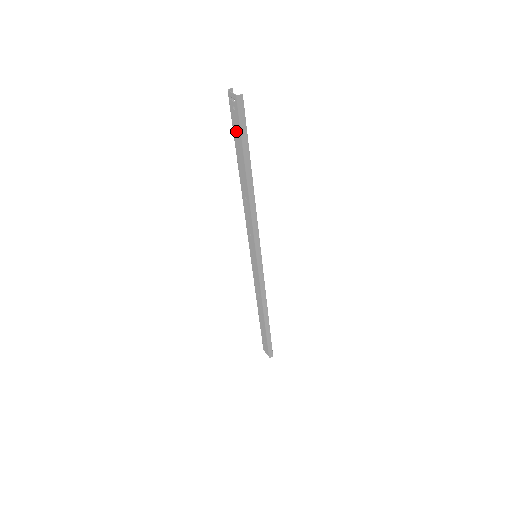
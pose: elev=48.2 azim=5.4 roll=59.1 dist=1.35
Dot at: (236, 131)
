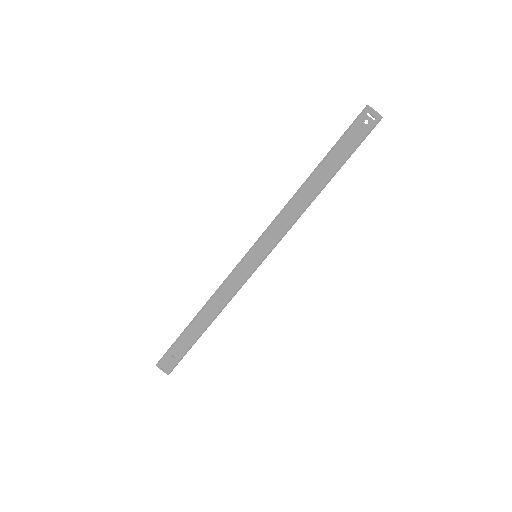
Dot at: (350, 140)
